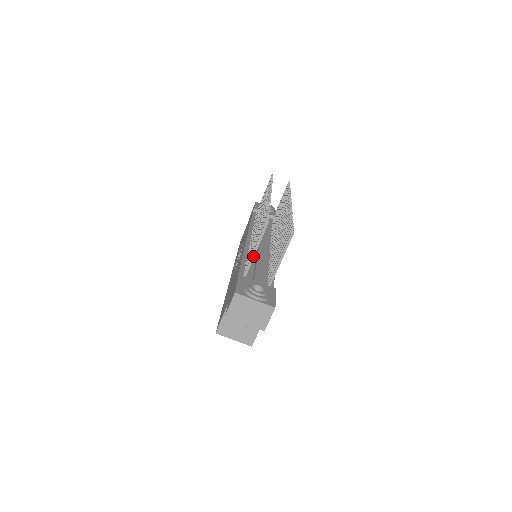
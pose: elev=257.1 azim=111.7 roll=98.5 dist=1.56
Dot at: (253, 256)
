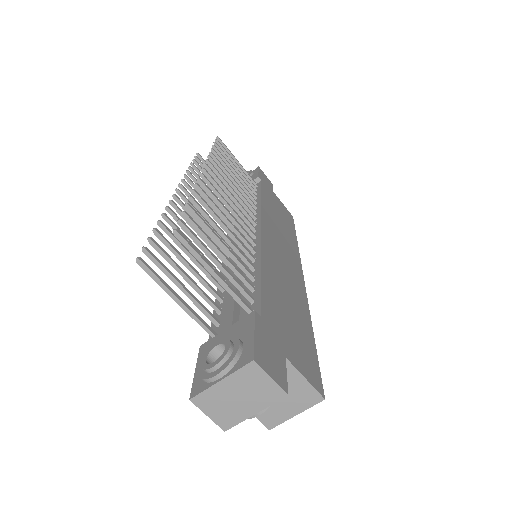
Dot at: (186, 309)
